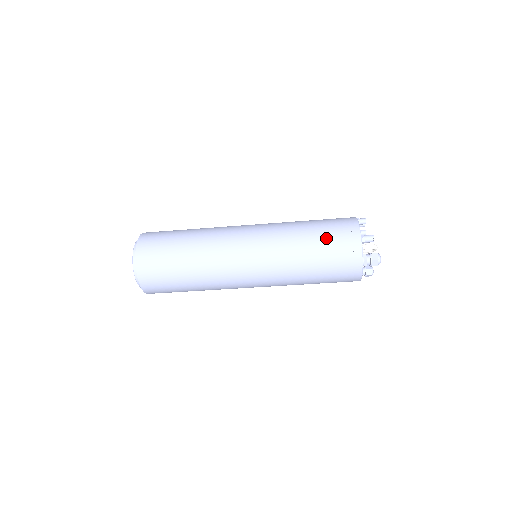
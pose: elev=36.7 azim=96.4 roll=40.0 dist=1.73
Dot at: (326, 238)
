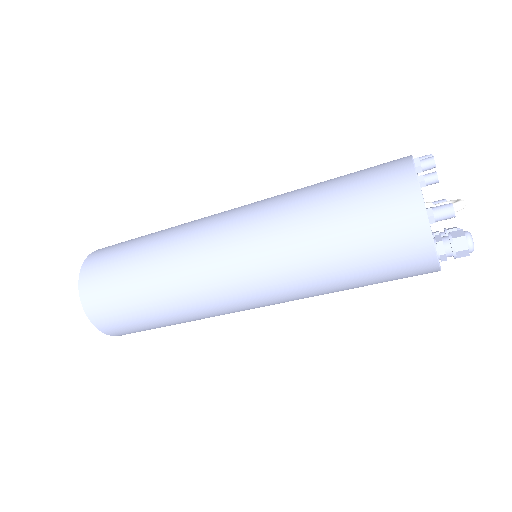
Dot at: (359, 231)
